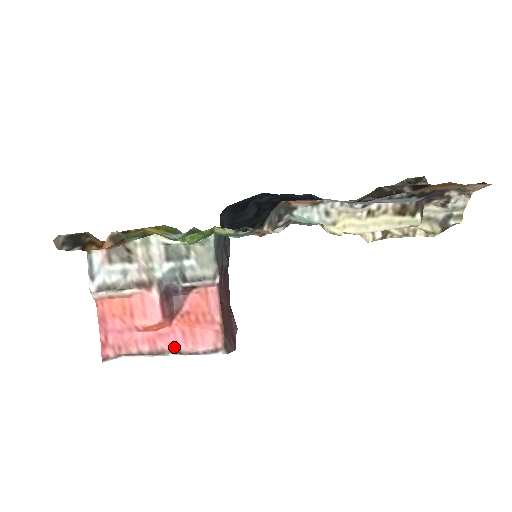
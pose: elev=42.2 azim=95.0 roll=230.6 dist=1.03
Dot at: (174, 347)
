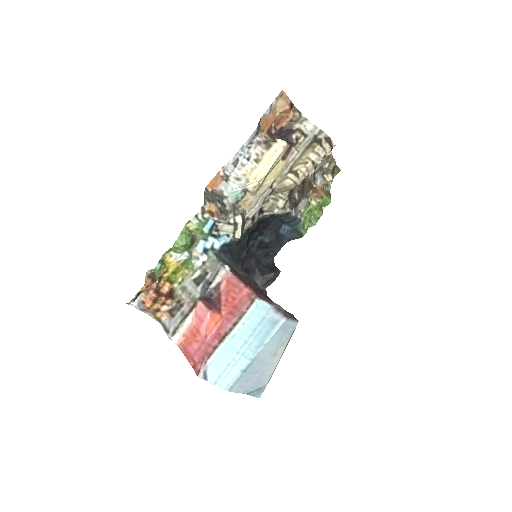
Dot at: (230, 325)
